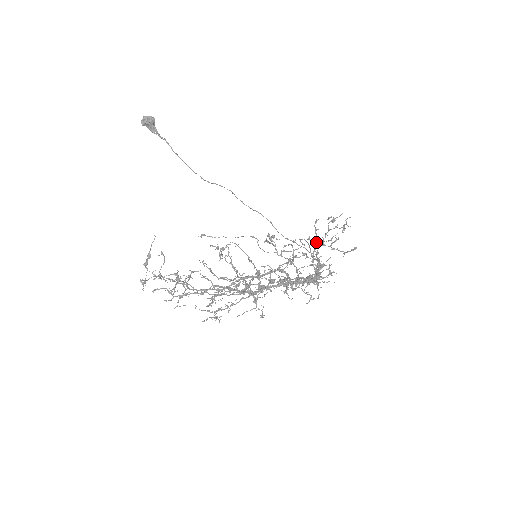
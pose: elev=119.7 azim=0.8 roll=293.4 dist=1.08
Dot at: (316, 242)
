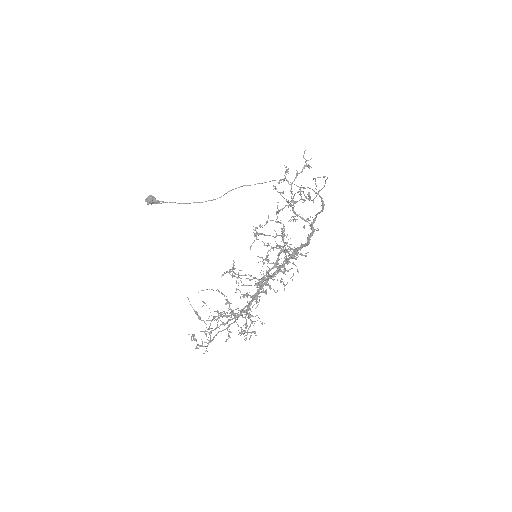
Dot at: occluded
